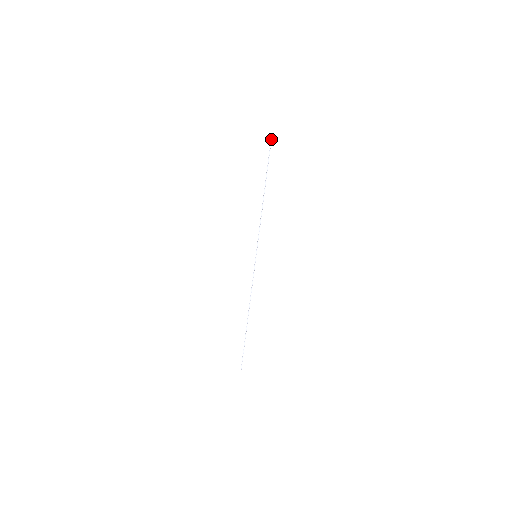
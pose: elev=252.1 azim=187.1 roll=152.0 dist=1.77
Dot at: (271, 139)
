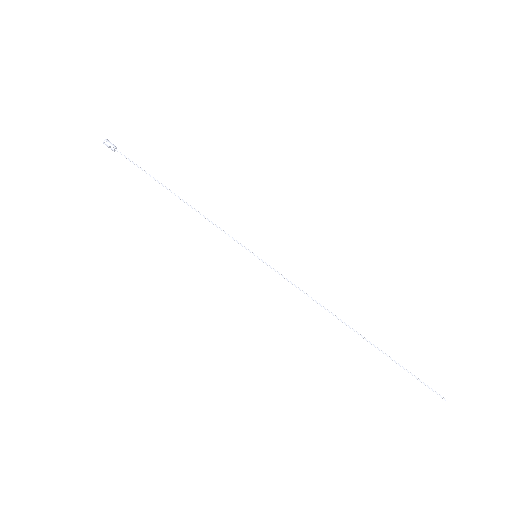
Dot at: (108, 141)
